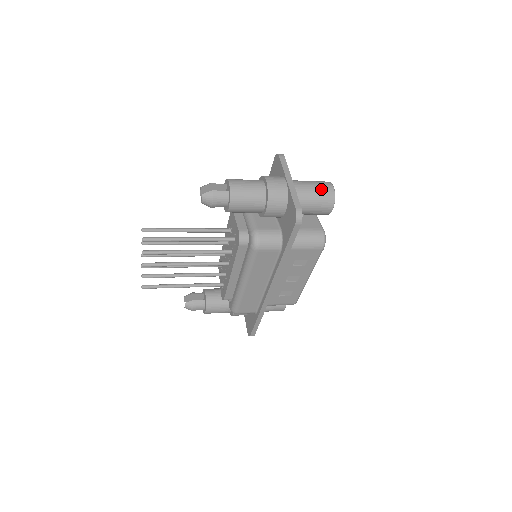
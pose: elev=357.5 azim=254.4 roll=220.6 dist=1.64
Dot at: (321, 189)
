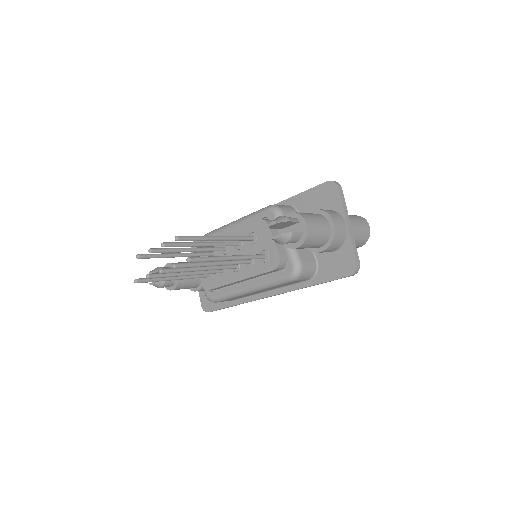
Dot at: (363, 231)
